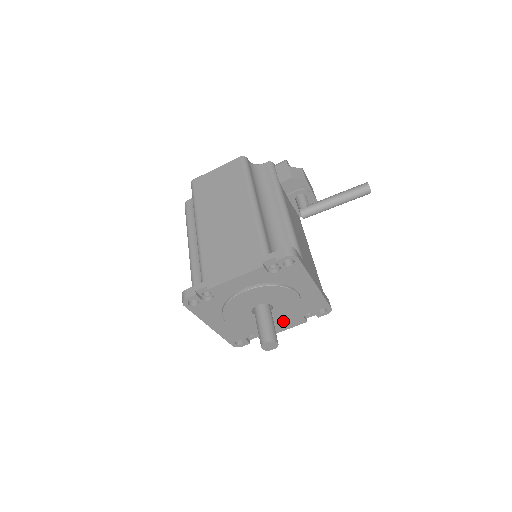
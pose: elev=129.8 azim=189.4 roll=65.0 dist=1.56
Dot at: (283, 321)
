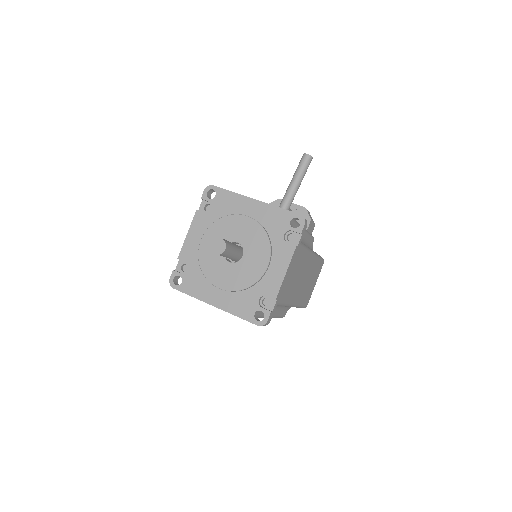
Dot at: (267, 256)
